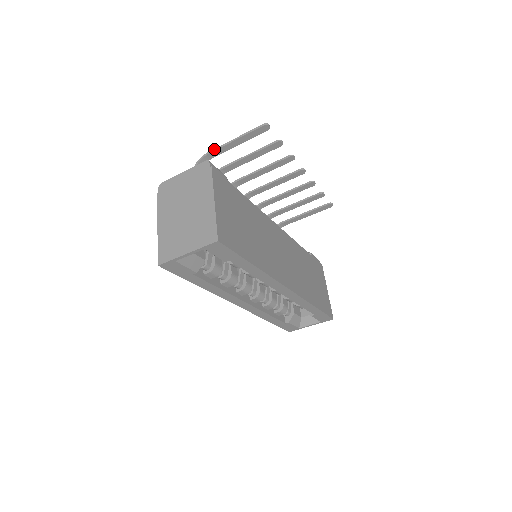
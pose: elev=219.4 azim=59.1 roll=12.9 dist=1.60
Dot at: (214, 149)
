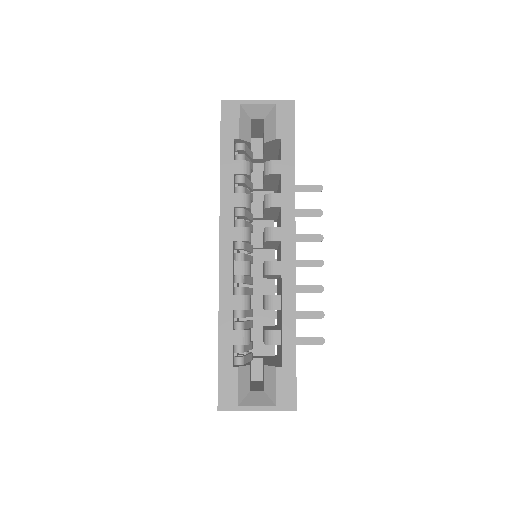
Dot at: occluded
